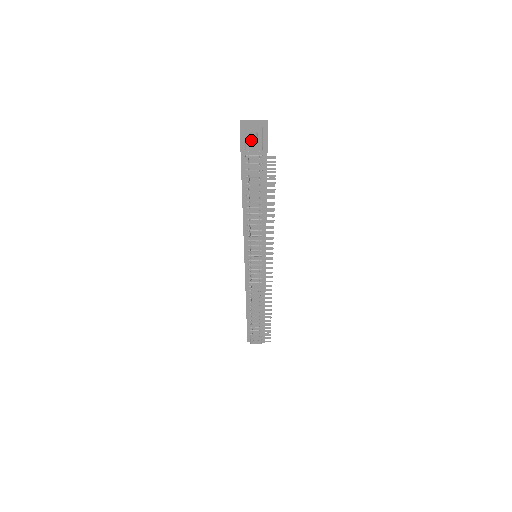
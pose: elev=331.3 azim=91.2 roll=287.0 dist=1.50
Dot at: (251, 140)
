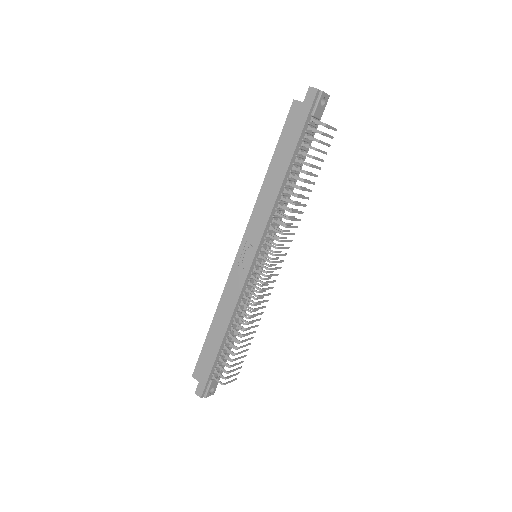
Dot at: (320, 106)
